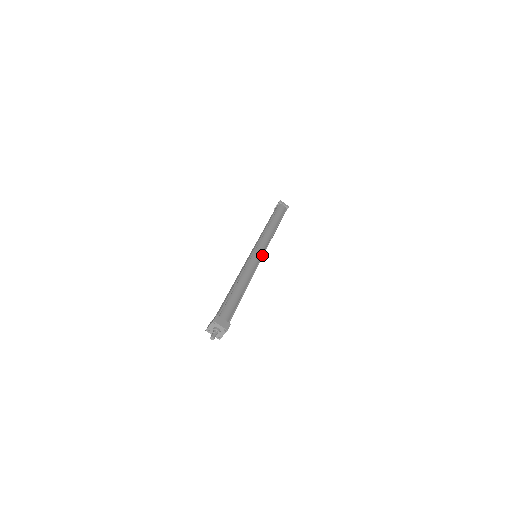
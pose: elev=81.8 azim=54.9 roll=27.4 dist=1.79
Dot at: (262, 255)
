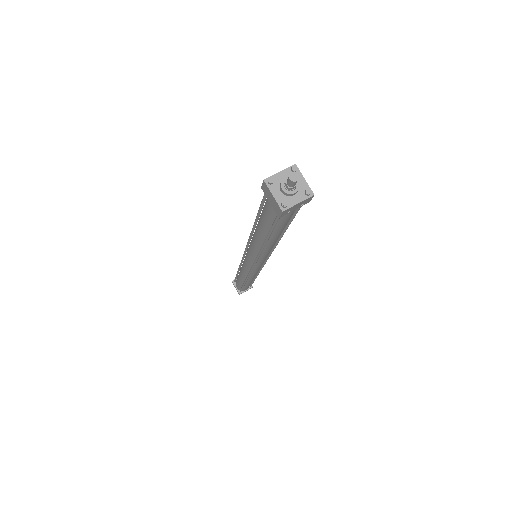
Dot at: occluded
